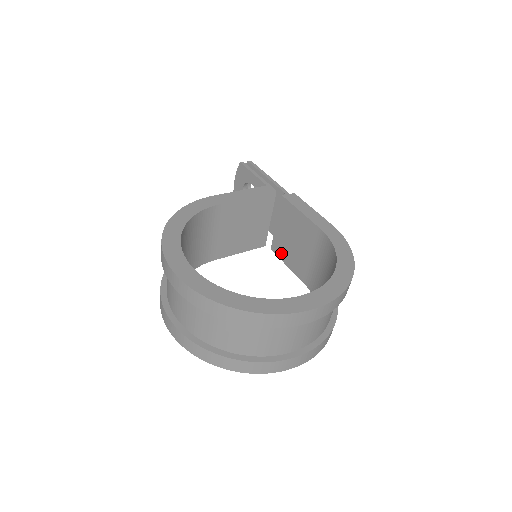
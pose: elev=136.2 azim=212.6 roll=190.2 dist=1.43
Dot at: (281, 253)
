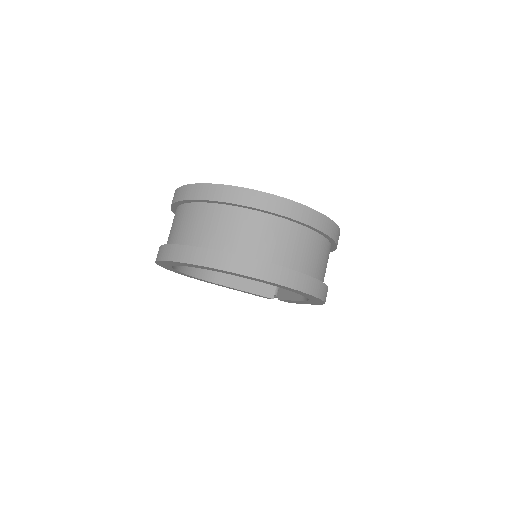
Dot at: (286, 293)
